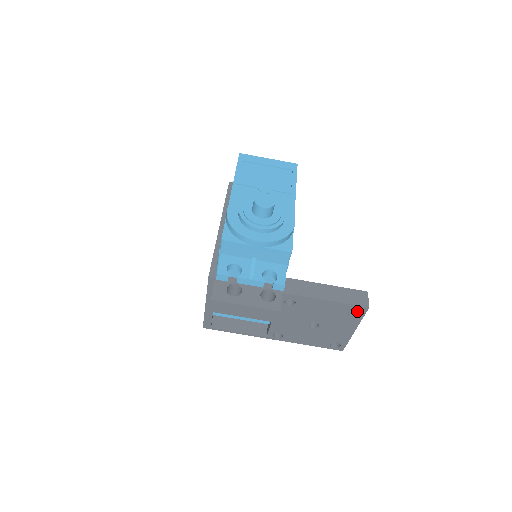
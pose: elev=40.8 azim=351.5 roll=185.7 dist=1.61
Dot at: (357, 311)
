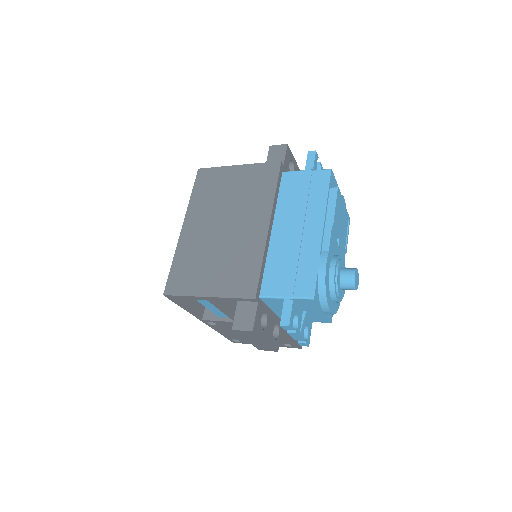
Dot at: occluded
